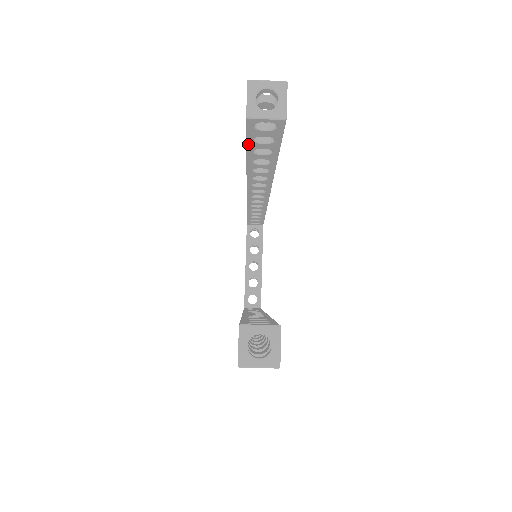
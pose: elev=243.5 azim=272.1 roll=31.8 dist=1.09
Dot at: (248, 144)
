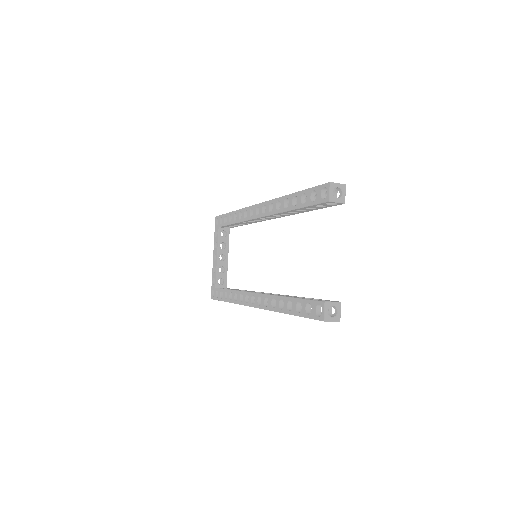
Dot at: (310, 206)
